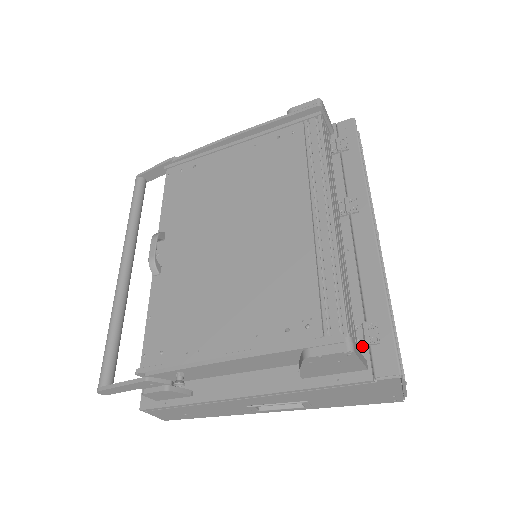
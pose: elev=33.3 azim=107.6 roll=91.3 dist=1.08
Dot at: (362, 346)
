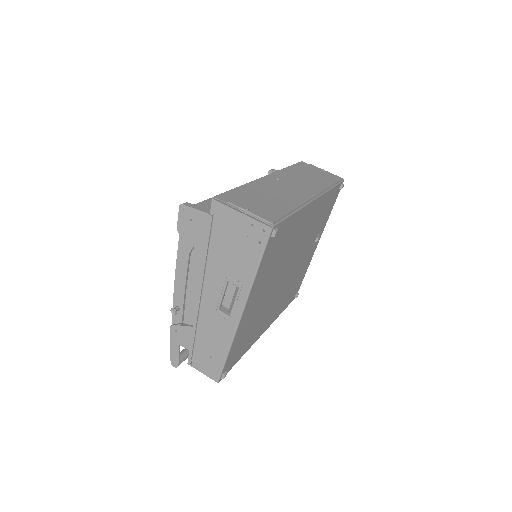
Dot at: occluded
